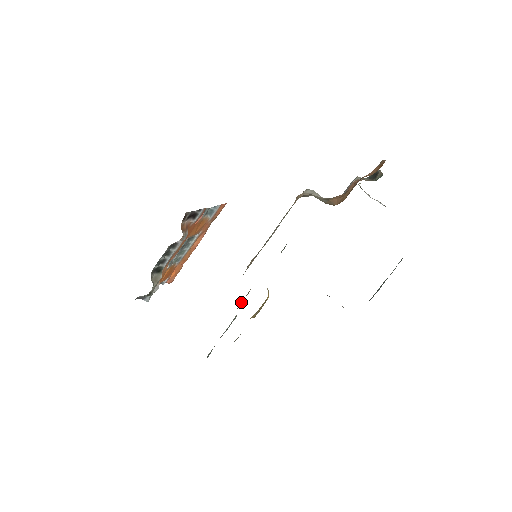
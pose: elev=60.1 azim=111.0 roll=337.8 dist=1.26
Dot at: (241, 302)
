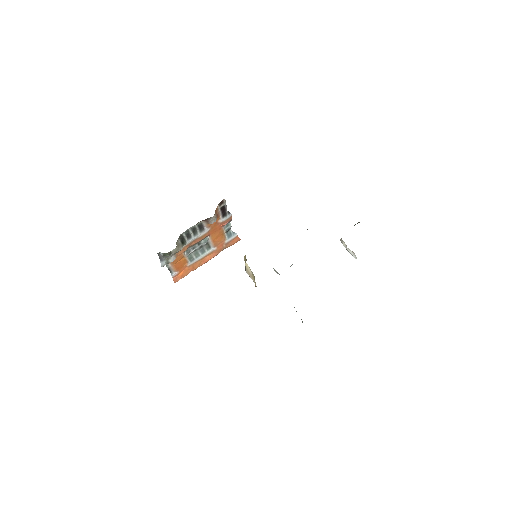
Dot at: occluded
